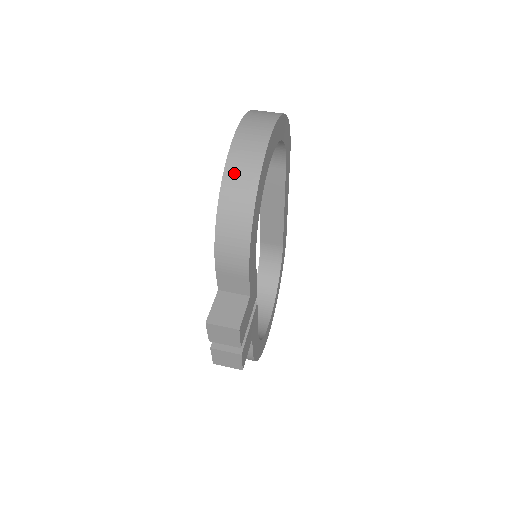
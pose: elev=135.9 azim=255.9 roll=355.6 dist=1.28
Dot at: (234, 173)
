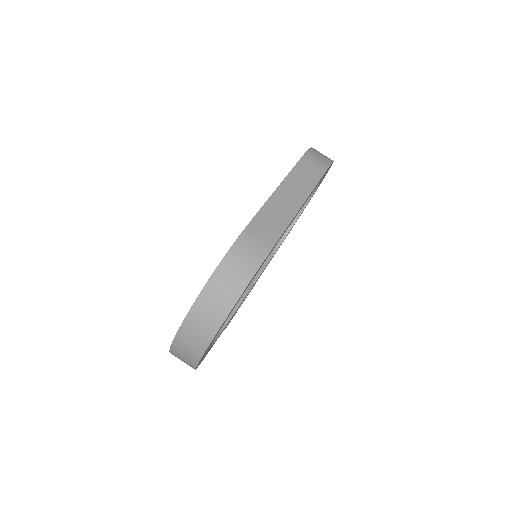
Dot at: occluded
